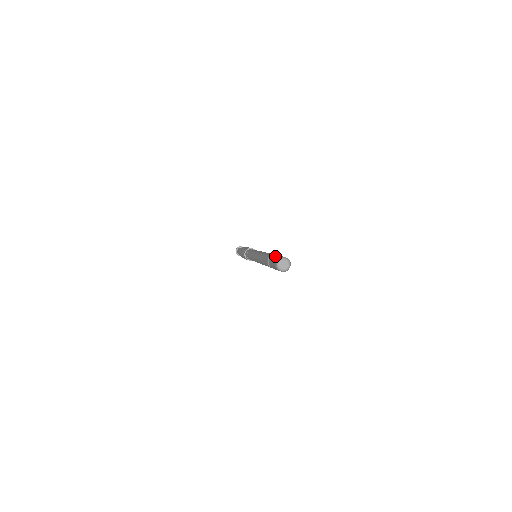
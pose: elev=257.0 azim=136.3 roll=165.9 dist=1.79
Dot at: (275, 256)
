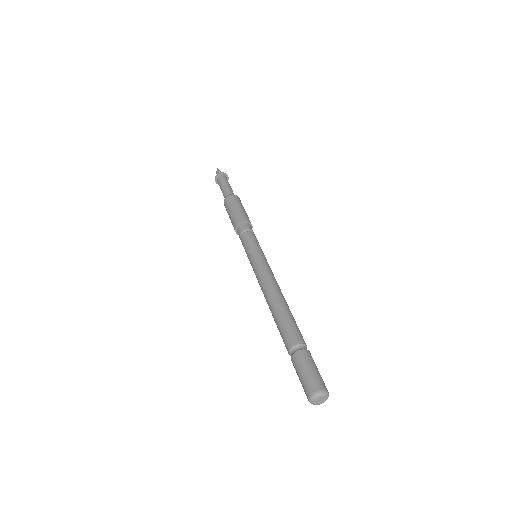
Dot at: (301, 369)
